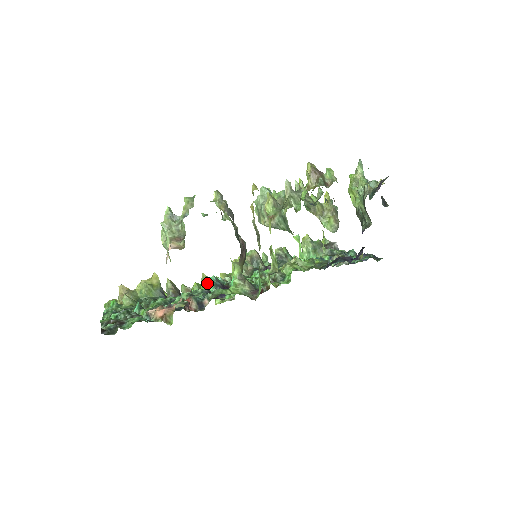
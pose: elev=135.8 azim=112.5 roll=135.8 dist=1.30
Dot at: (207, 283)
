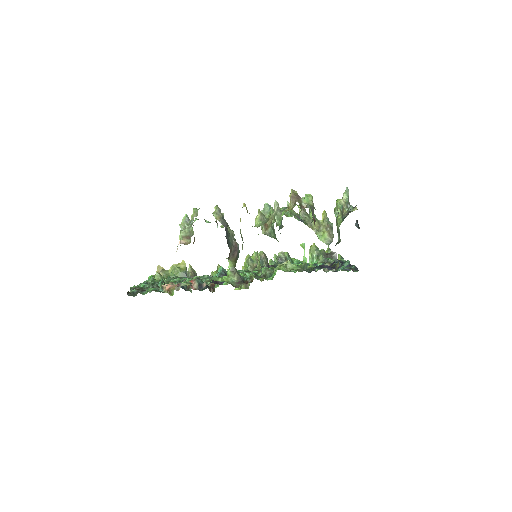
Dot at: occluded
